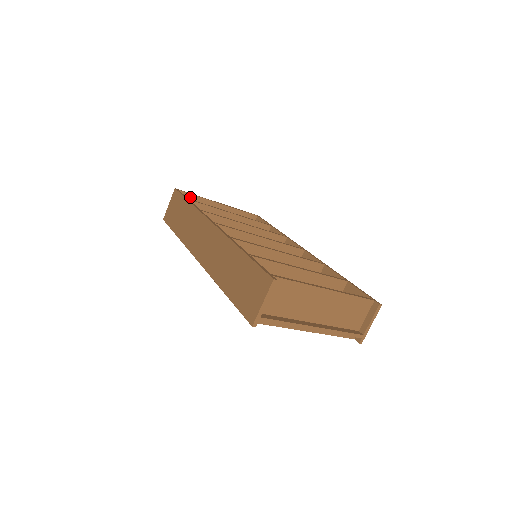
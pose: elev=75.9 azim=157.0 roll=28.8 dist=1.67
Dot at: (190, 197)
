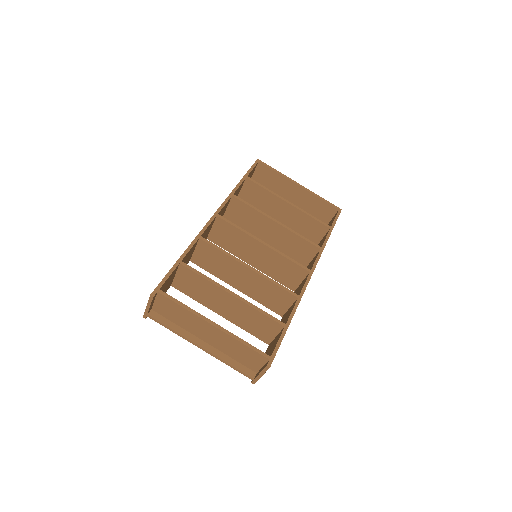
Dot at: (270, 171)
